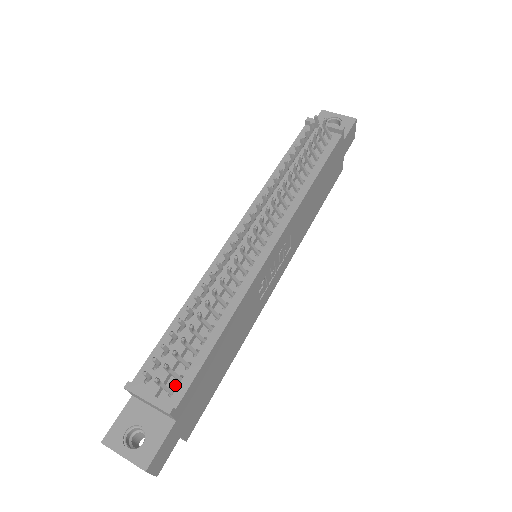
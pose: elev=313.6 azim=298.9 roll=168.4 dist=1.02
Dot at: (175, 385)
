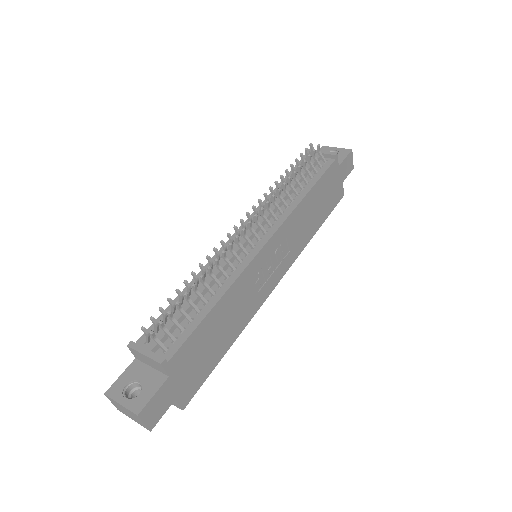
Dot at: (170, 345)
